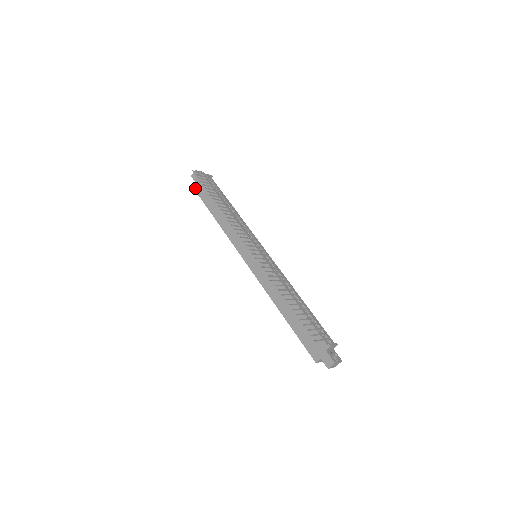
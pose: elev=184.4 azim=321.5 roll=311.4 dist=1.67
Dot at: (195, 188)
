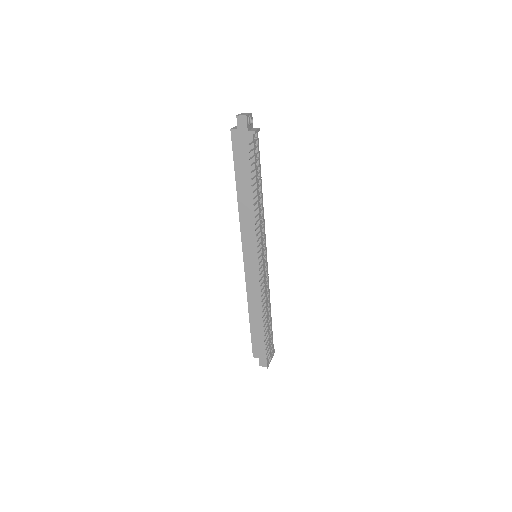
Dot at: (233, 135)
